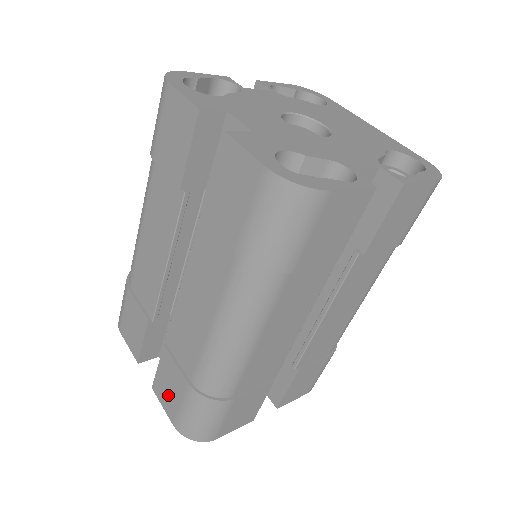
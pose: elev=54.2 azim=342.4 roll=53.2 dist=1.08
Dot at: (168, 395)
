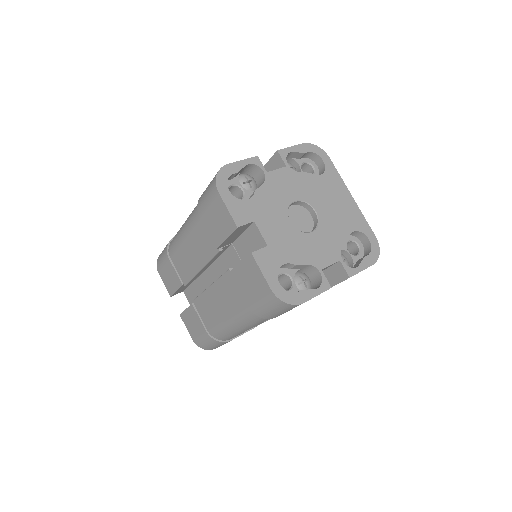
Dot at: (191, 326)
